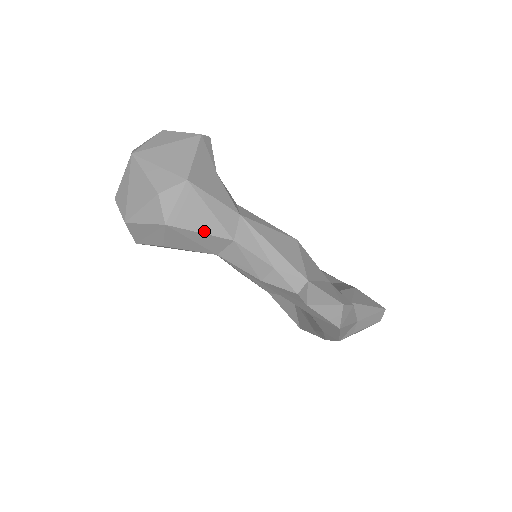
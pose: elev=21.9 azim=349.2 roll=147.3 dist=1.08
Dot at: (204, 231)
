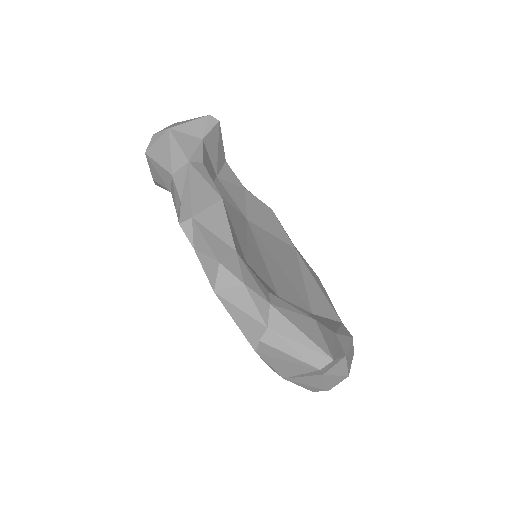
Dot at: (160, 163)
